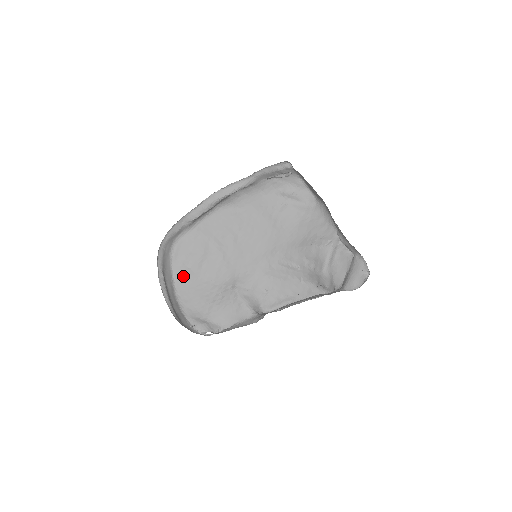
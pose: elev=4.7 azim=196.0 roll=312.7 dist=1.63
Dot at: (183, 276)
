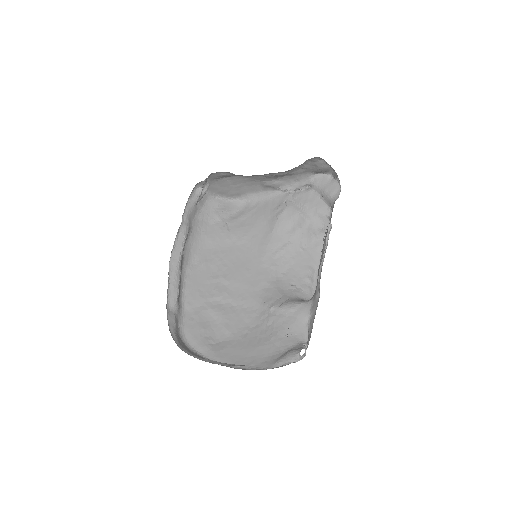
Dot at: (223, 352)
